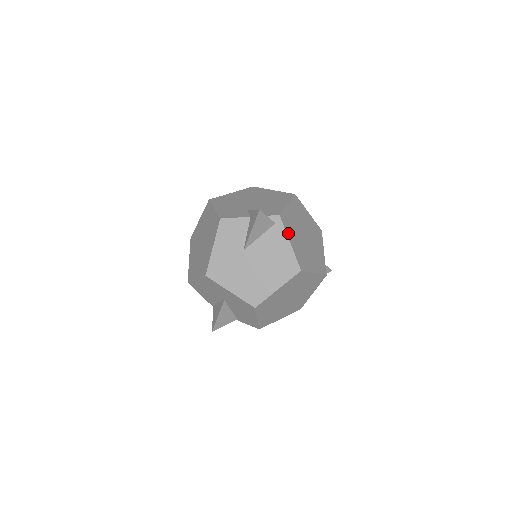
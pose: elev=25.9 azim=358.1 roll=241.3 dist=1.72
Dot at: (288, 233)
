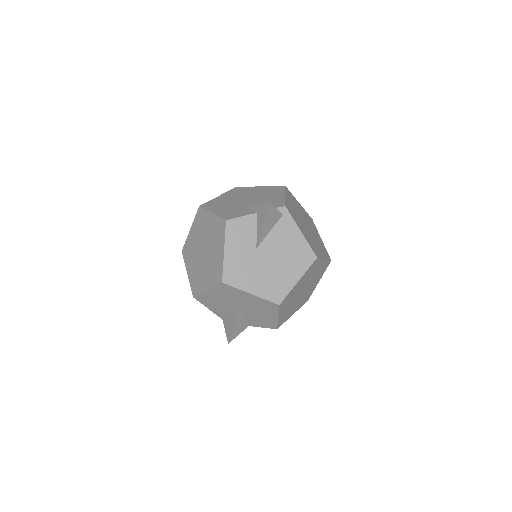
Dot at: (296, 223)
